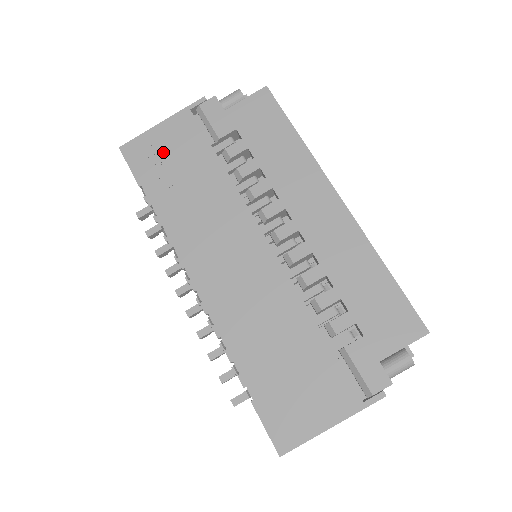
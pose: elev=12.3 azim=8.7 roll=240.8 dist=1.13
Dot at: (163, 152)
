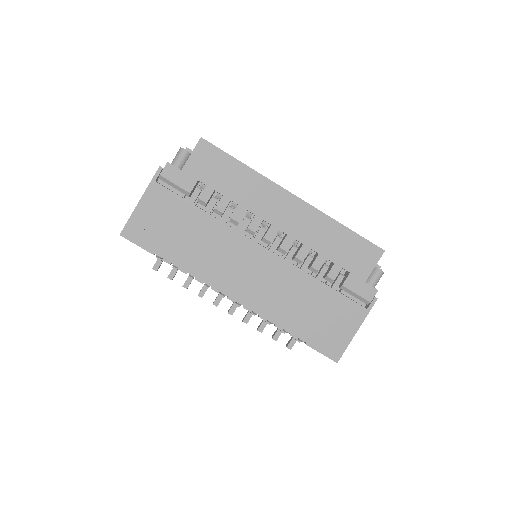
Dot at: (155, 222)
